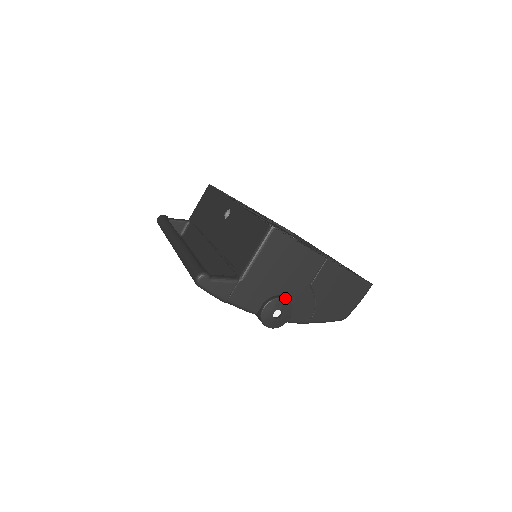
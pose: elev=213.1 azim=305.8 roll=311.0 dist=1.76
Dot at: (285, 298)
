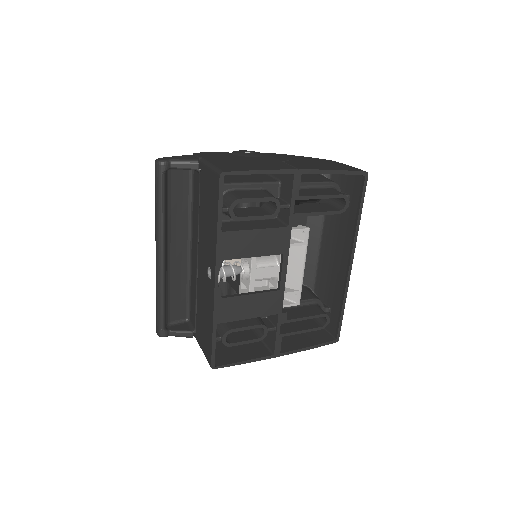
Dot at: occluded
